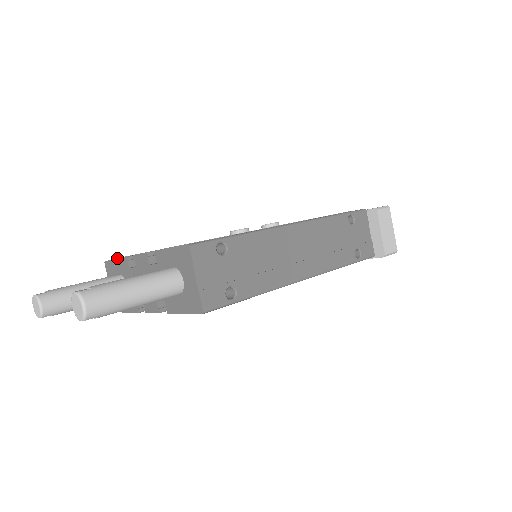
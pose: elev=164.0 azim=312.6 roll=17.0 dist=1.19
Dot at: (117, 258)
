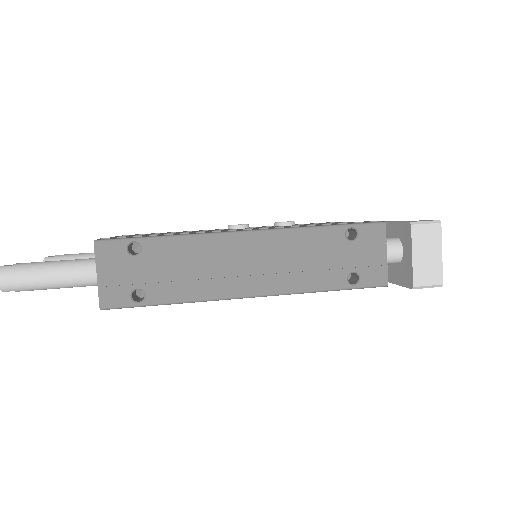
Dot at: (122, 235)
